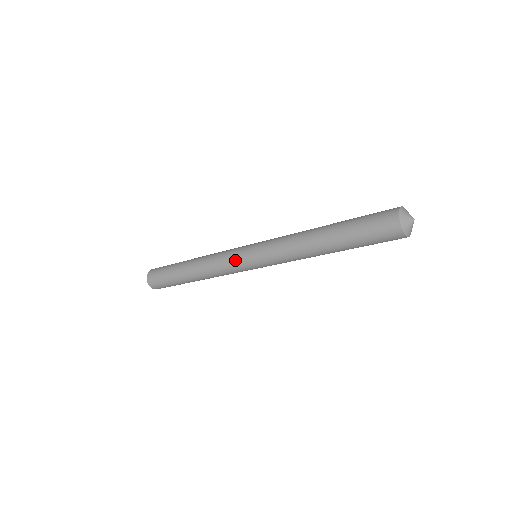
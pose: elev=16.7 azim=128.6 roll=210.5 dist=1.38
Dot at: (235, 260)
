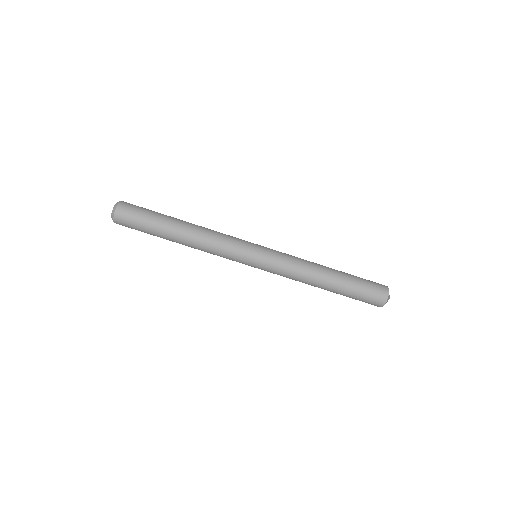
Dot at: occluded
